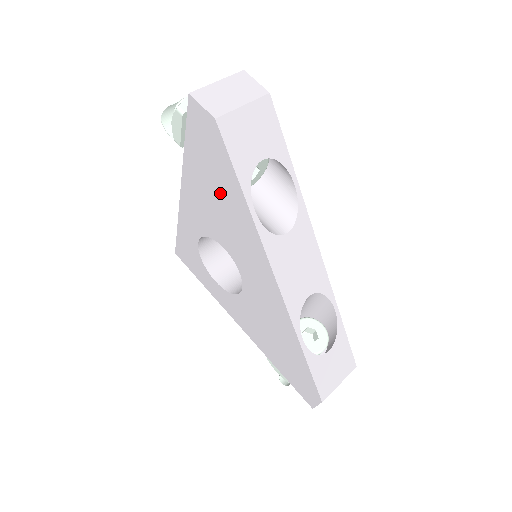
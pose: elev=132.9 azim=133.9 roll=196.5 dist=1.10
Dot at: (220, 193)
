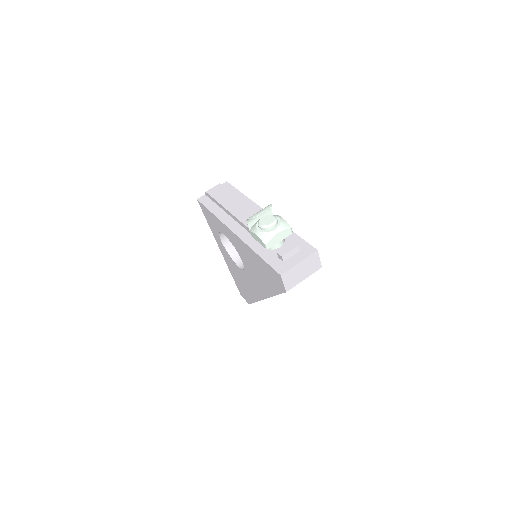
Dot at: (262, 275)
